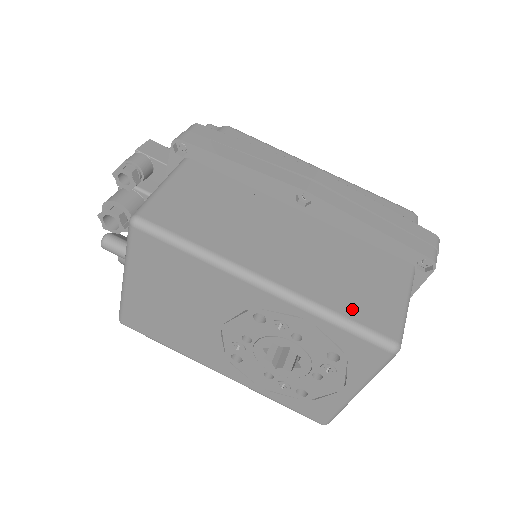
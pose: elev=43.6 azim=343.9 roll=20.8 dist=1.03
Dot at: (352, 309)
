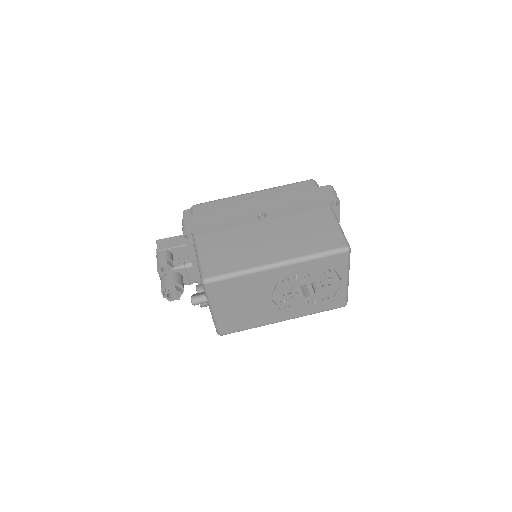
Dot at: (320, 247)
